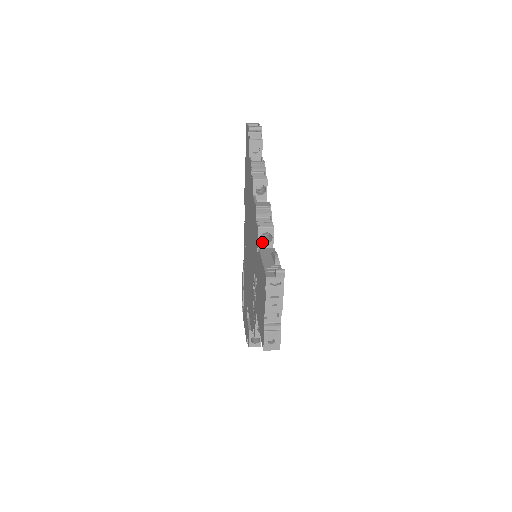
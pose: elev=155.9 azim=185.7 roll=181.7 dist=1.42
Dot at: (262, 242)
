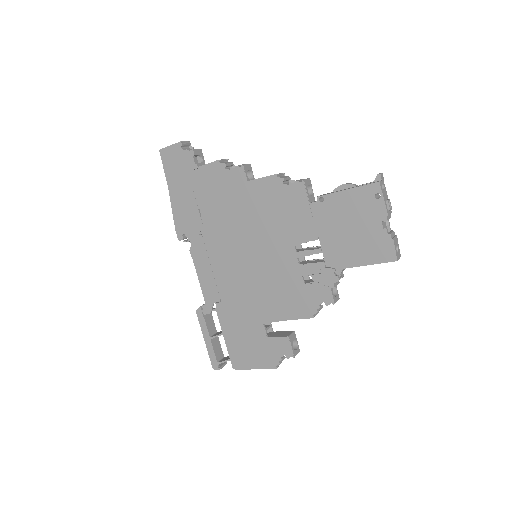
Dot at: (309, 195)
